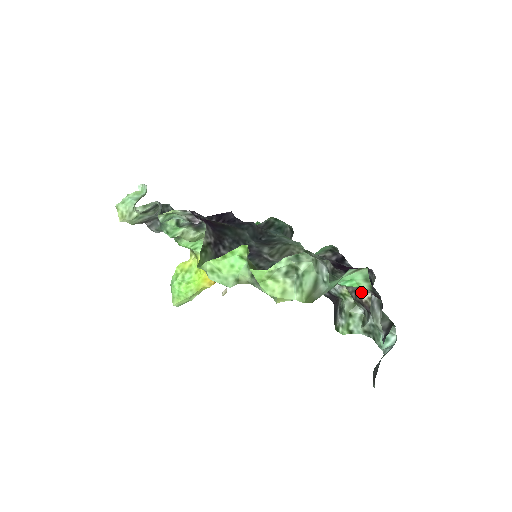
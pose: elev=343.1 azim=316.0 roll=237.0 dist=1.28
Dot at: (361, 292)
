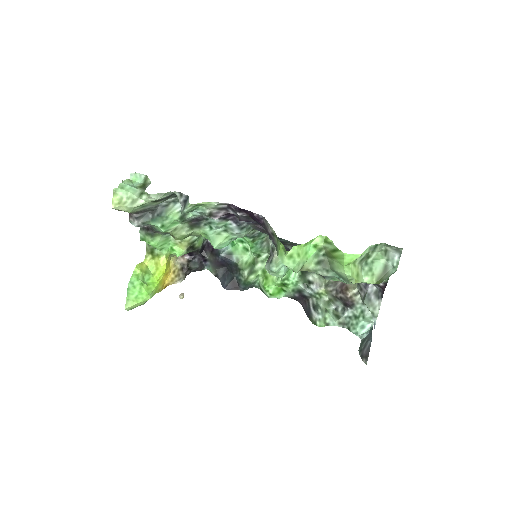
Dot at: (347, 289)
